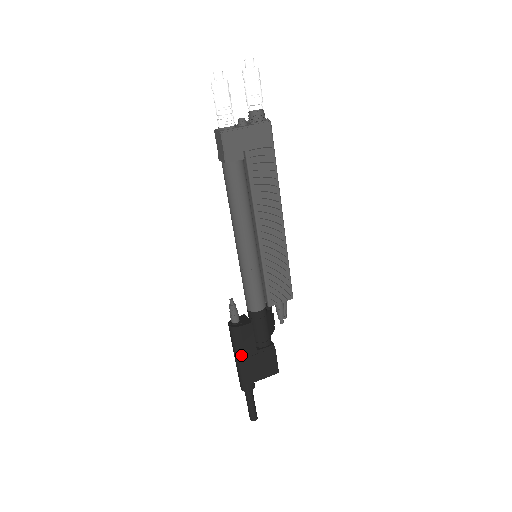
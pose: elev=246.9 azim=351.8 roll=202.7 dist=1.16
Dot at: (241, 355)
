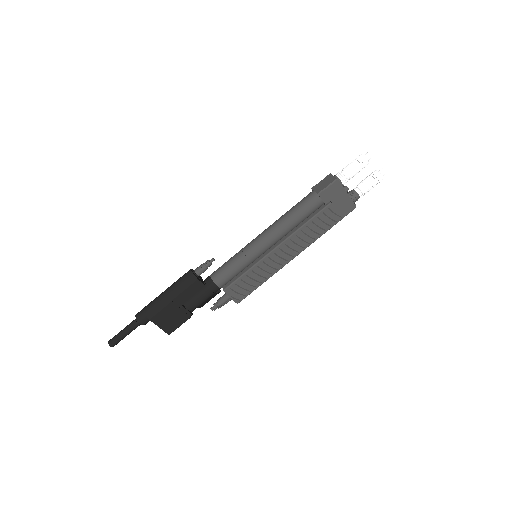
Dot at: (172, 295)
